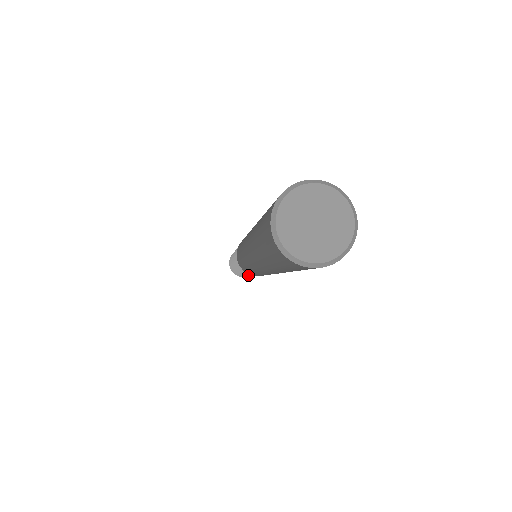
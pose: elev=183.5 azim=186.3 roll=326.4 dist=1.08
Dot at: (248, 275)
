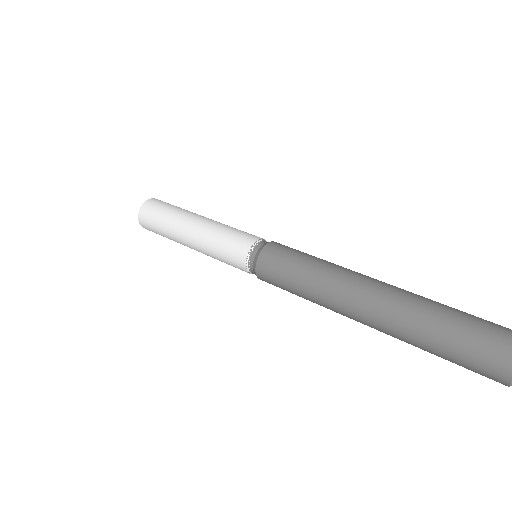
Dot at: occluded
